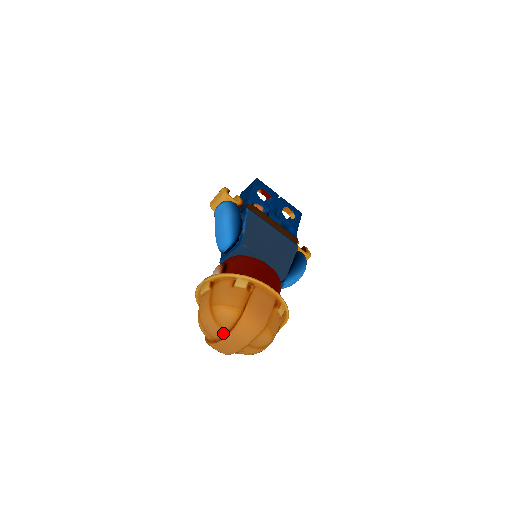
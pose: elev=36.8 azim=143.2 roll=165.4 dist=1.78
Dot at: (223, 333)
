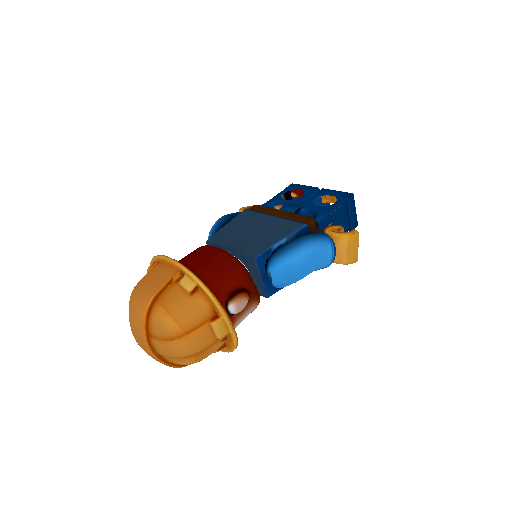
Dot at: occluded
